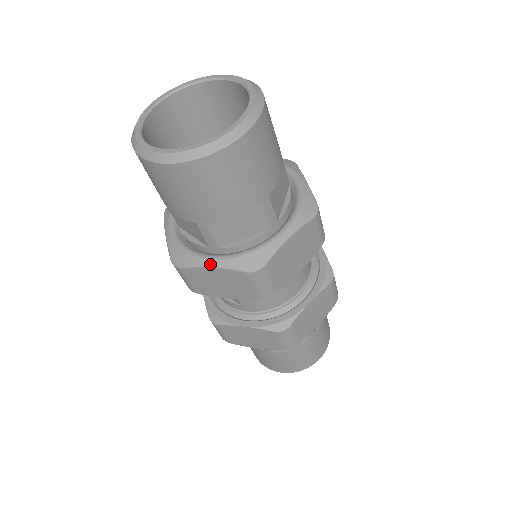
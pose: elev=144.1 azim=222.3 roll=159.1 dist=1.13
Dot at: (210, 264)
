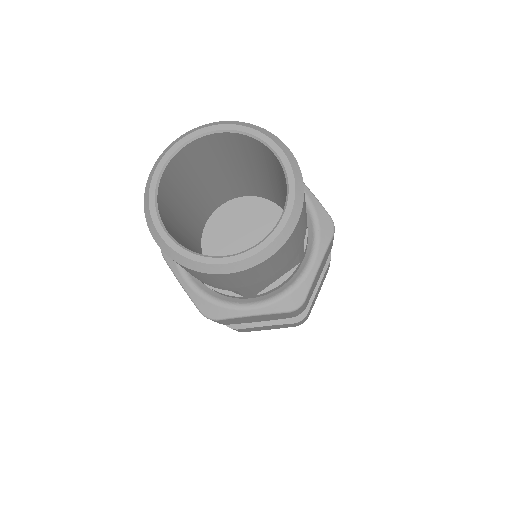
Dot at: (251, 314)
